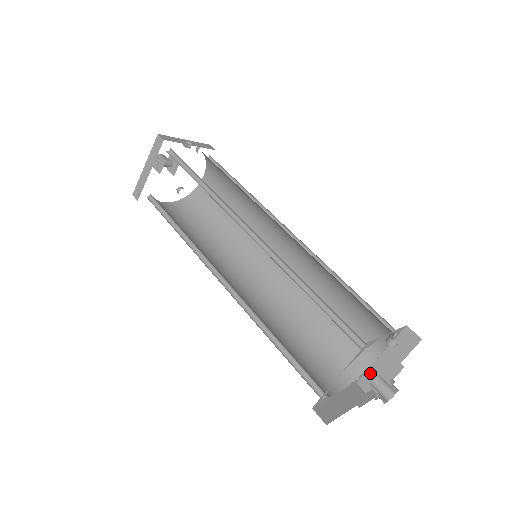
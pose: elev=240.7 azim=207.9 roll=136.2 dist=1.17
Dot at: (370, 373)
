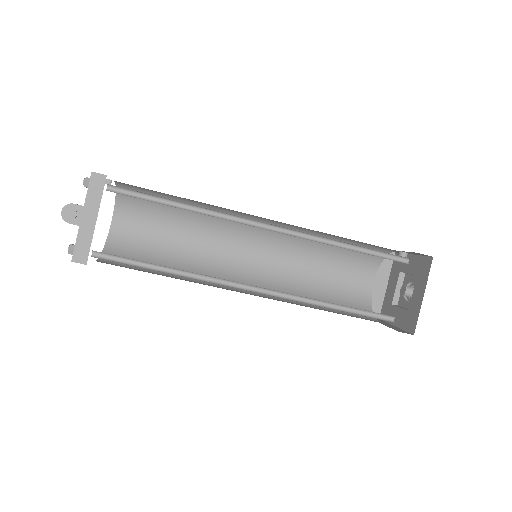
Dot at: (372, 301)
